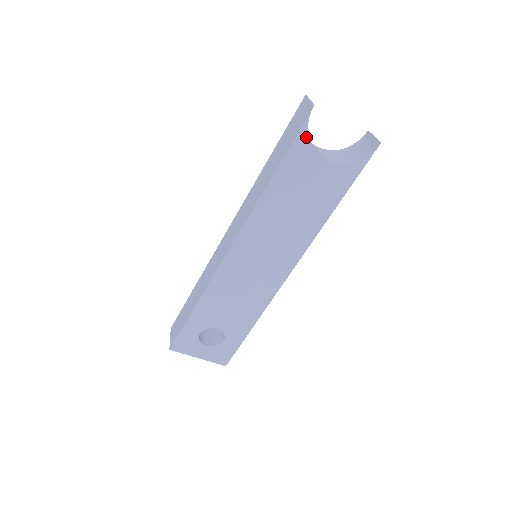
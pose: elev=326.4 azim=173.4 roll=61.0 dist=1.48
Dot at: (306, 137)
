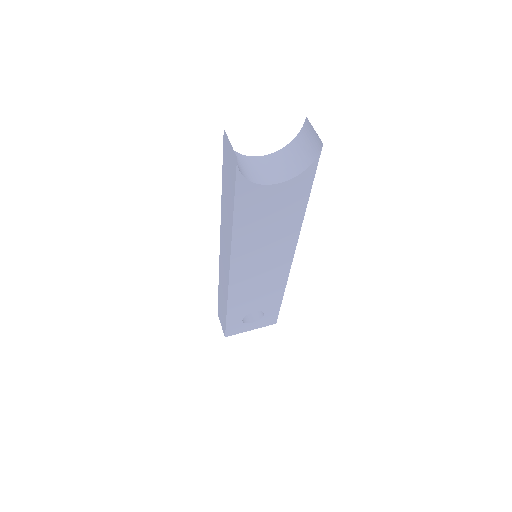
Dot at: (245, 181)
